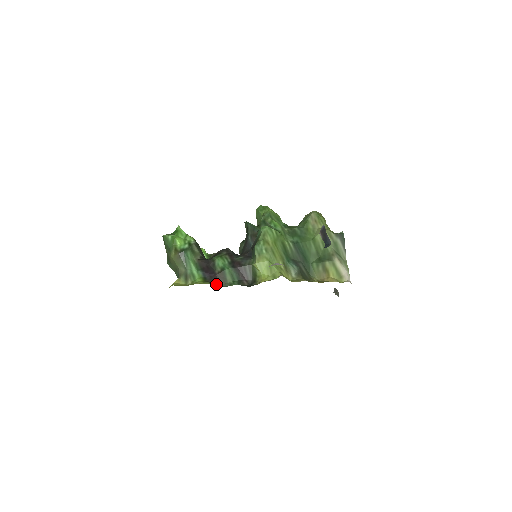
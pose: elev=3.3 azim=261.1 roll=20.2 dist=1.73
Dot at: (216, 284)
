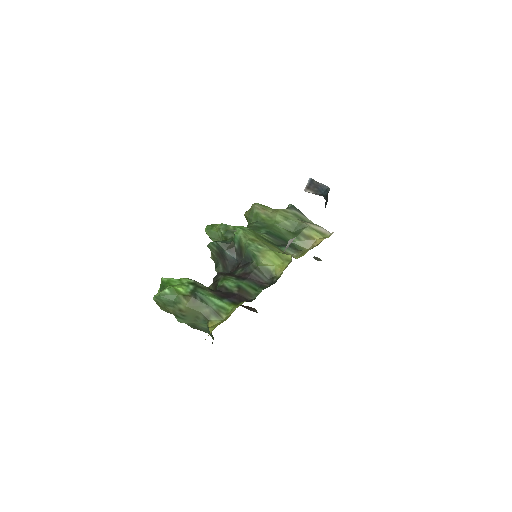
Dot at: (247, 301)
